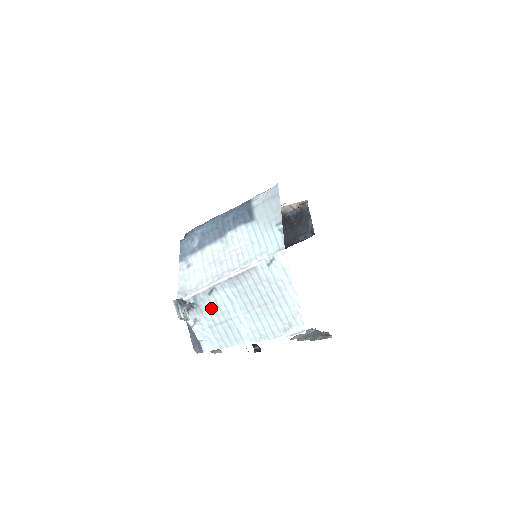
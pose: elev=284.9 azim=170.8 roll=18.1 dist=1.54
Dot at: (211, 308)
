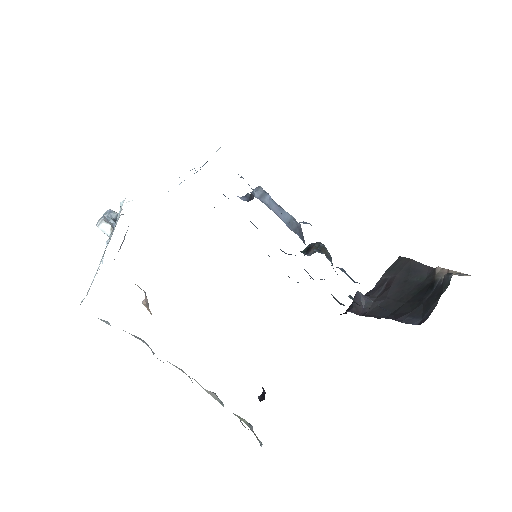
Dot at: occluded
